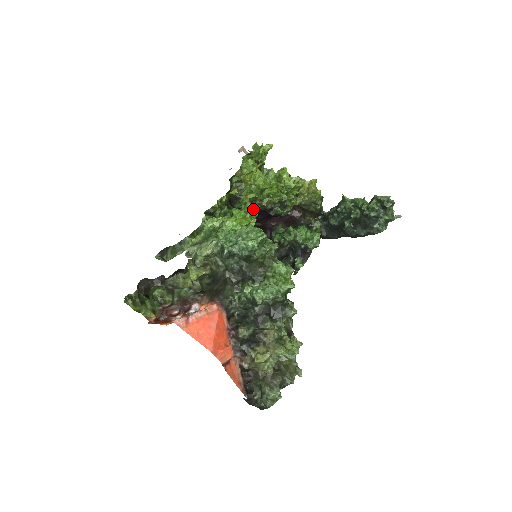
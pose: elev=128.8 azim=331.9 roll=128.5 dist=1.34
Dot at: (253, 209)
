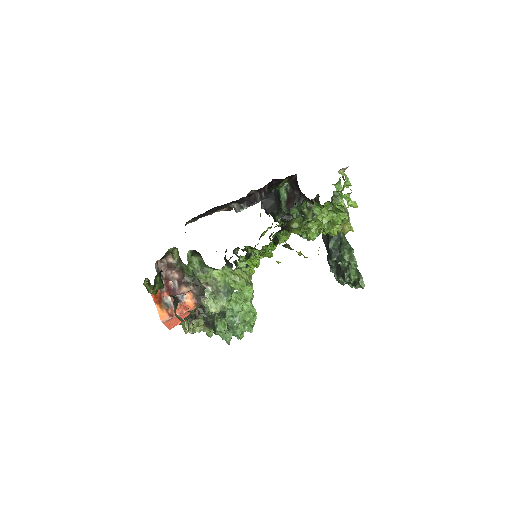
Dot at: (287, 237)
